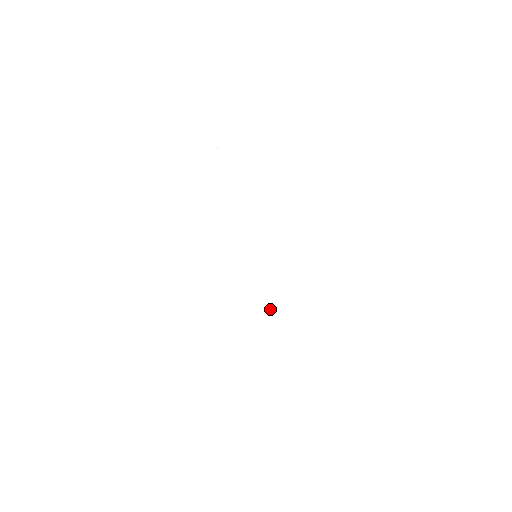
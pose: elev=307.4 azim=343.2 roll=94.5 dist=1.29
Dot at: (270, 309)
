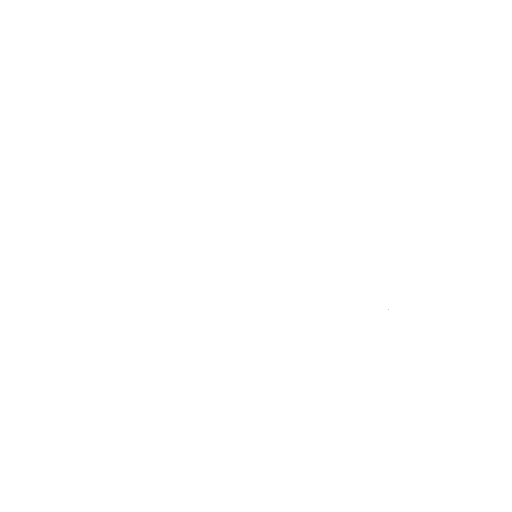
Dot at: occluded
